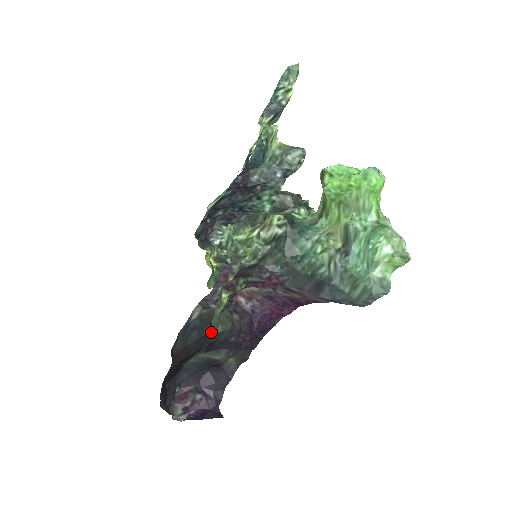
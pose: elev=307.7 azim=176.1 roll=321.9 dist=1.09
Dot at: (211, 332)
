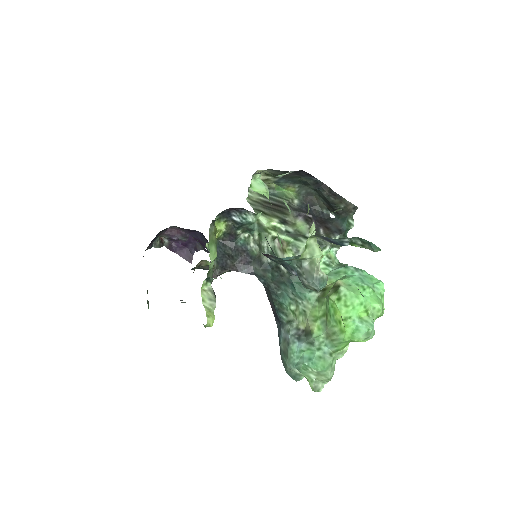
Dot at: occluded
